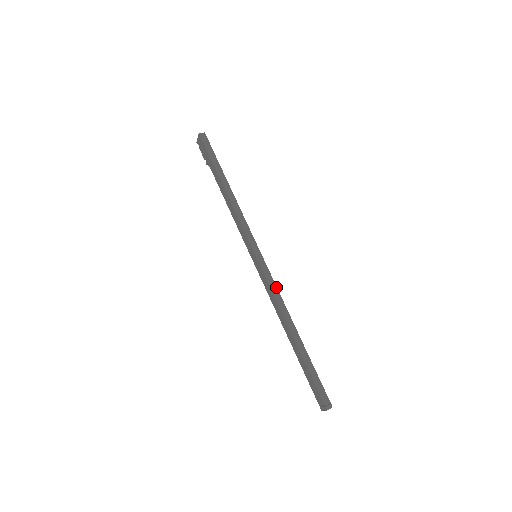
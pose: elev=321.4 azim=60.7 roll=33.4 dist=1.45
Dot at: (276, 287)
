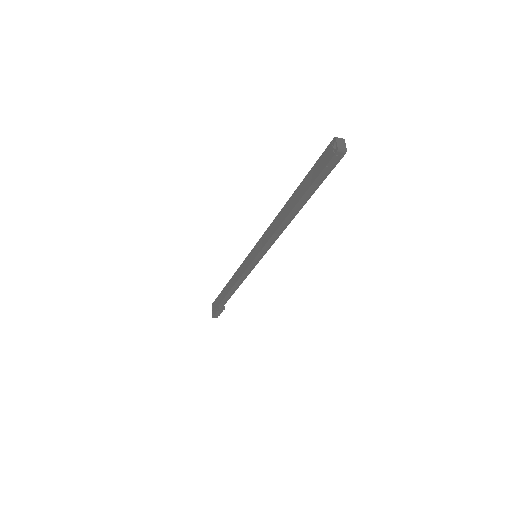
Dot at: occluded
